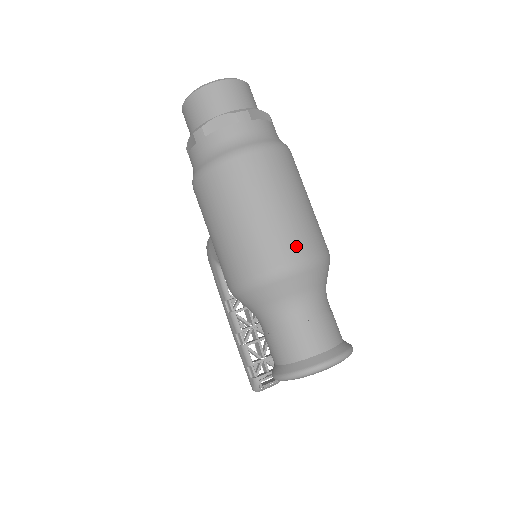
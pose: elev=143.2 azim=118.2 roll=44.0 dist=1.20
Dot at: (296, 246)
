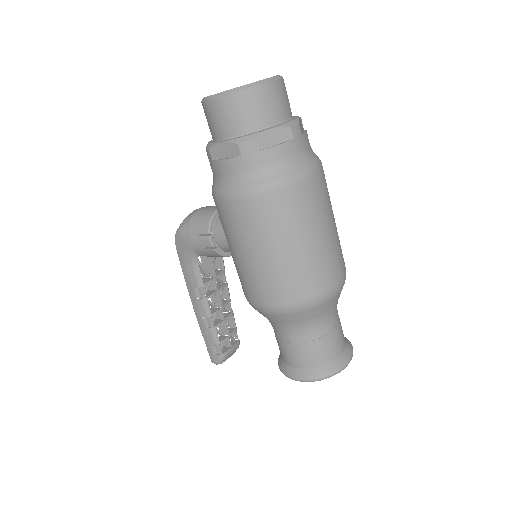
Dot at: (337, 270)
